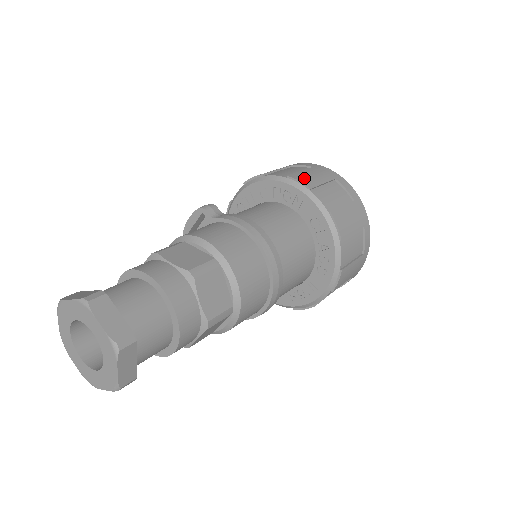
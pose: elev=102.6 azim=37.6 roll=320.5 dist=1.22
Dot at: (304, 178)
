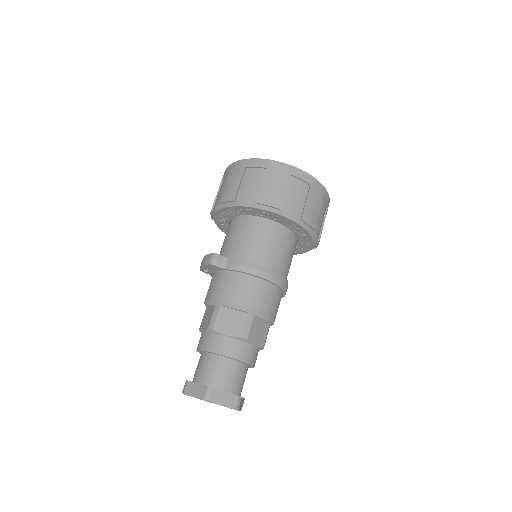
Dot at: (270, 198)
